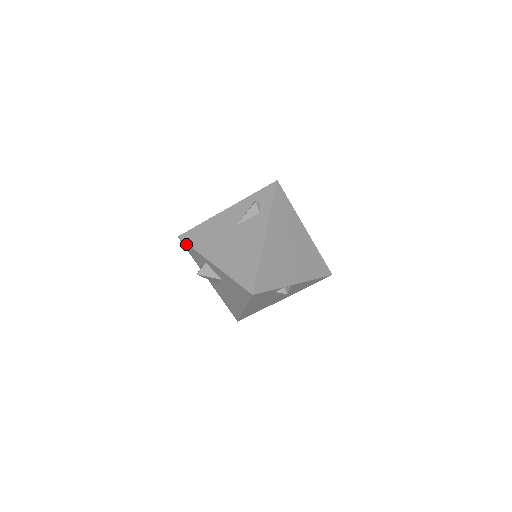
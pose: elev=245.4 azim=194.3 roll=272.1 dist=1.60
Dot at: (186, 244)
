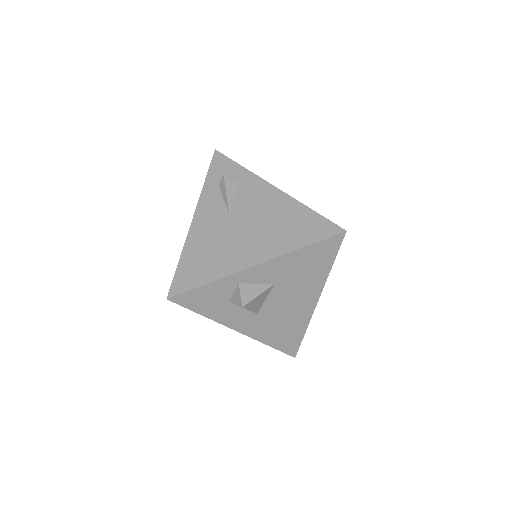
Dot at: (189, 293)
